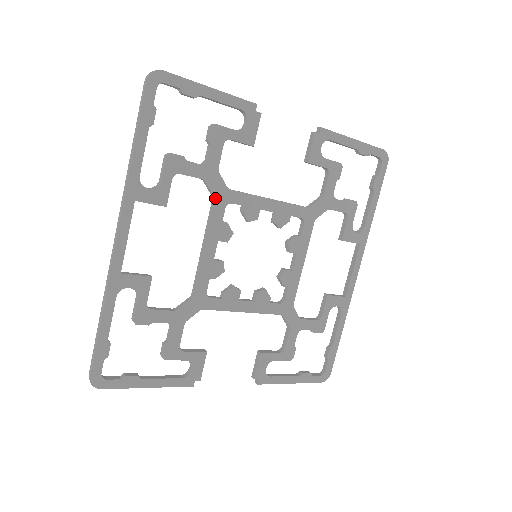
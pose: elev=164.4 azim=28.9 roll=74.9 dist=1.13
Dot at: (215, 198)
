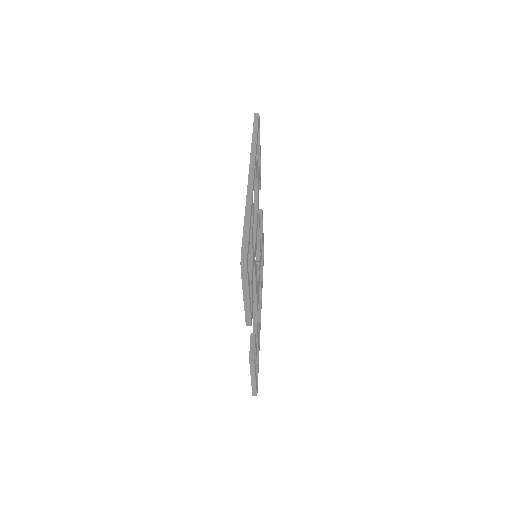
Dot at: (258, 200)
